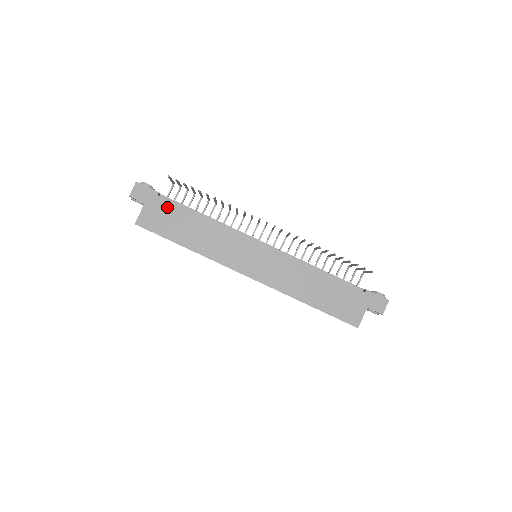
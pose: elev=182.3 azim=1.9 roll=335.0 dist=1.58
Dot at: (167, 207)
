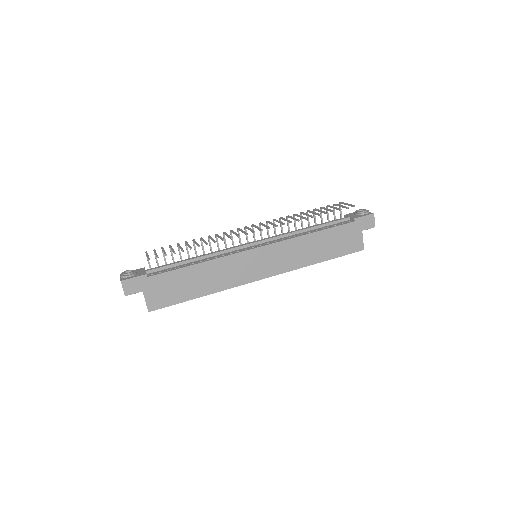
Dot at: (163, 280)
